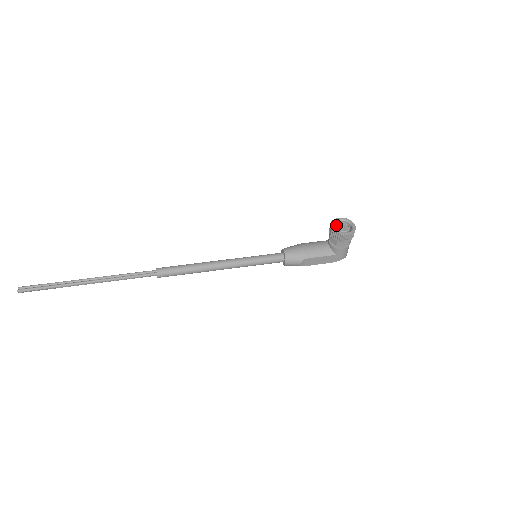
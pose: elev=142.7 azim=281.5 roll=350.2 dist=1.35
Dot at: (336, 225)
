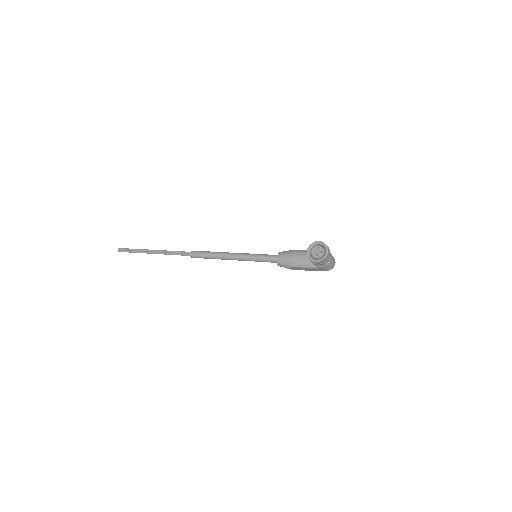
Dot at: (312, 249)
